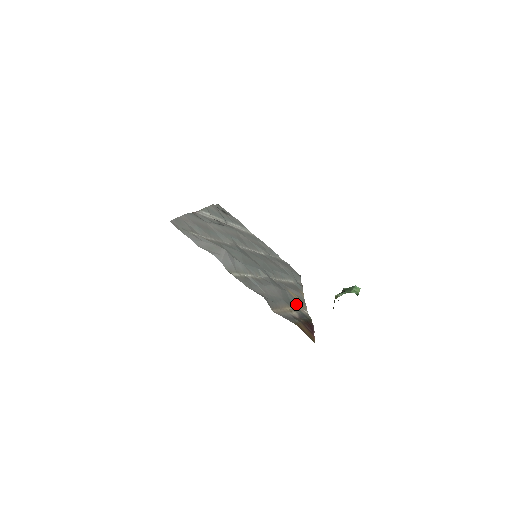
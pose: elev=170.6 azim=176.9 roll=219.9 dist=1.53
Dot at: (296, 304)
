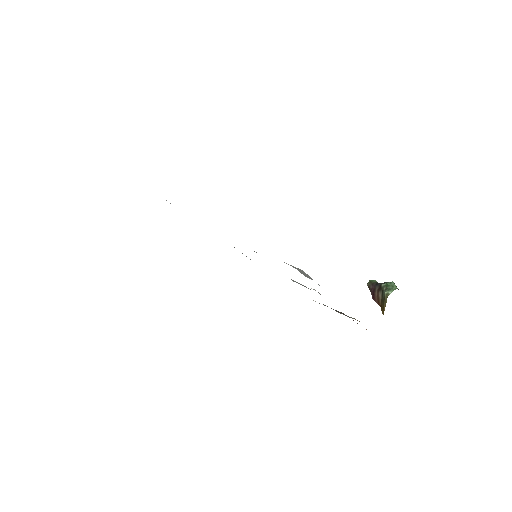
Dot at: occluded
